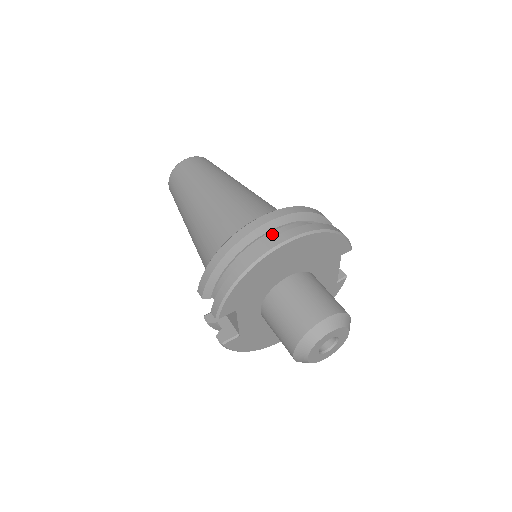
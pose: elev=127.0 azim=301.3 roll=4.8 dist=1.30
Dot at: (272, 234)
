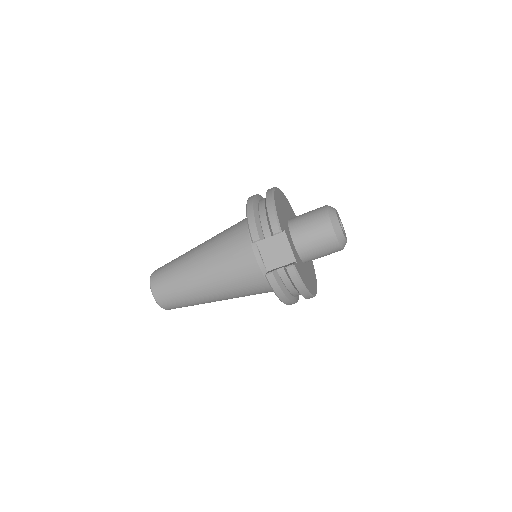
Dot at: occluded
